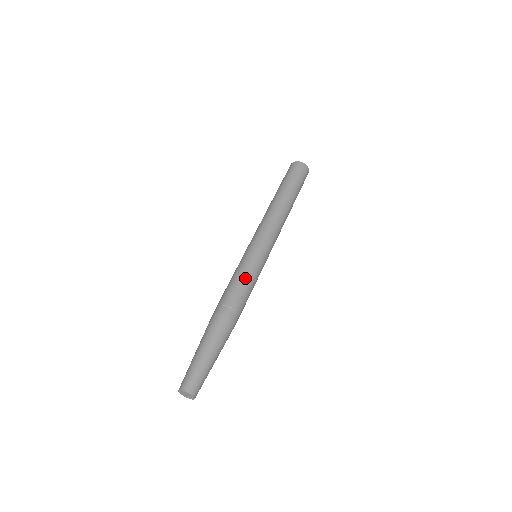
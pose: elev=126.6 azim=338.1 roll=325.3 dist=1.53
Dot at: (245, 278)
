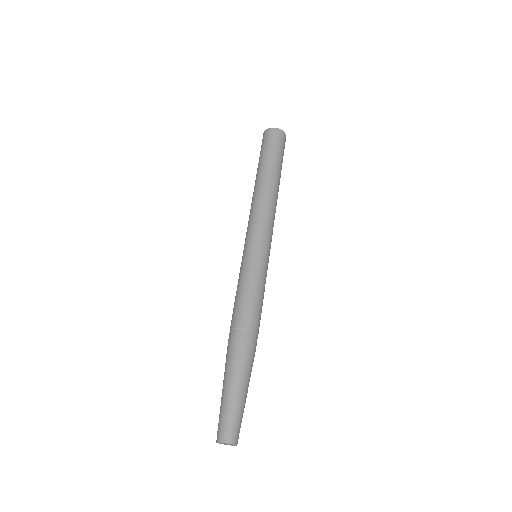
Dot at: (261, 292)
